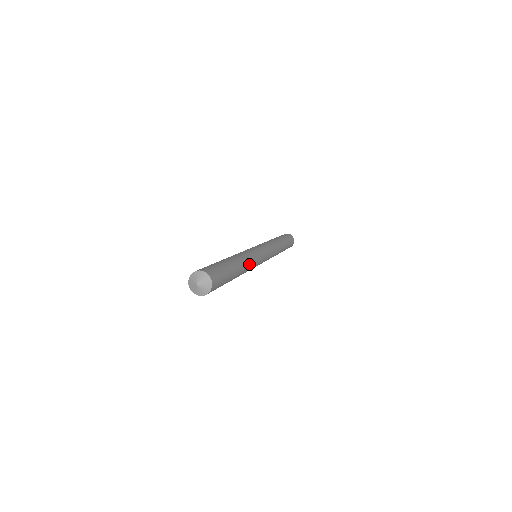
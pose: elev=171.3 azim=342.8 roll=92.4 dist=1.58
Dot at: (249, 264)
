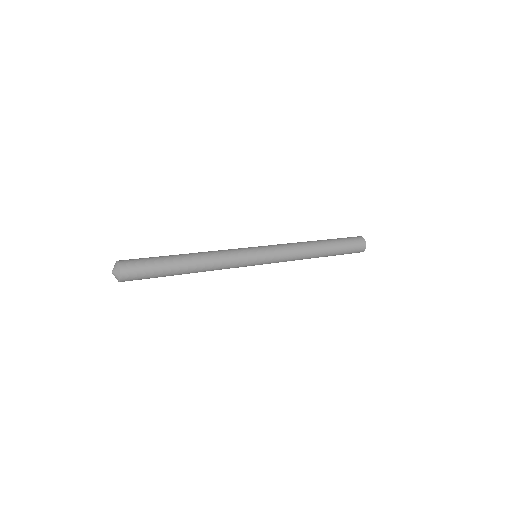
Dot at: (214, 262)
